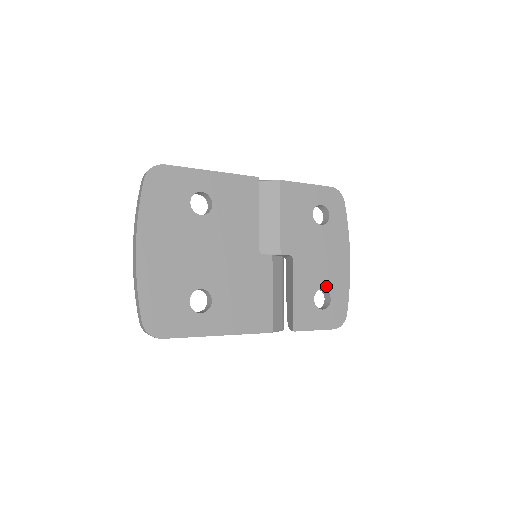
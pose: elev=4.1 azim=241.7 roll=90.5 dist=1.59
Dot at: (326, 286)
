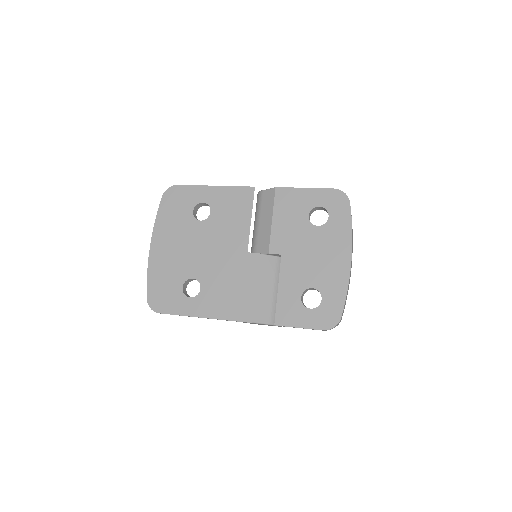
Dot at: (317, 286)
